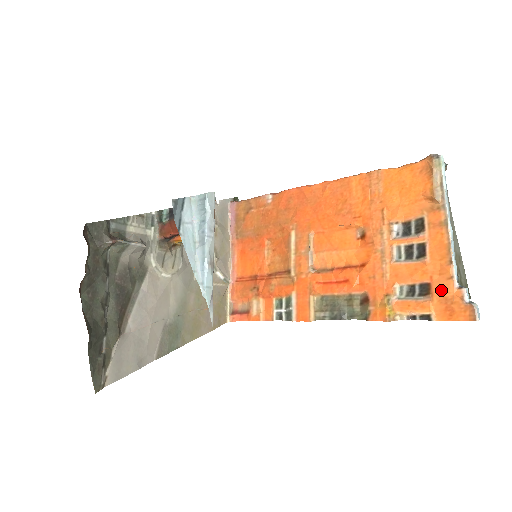
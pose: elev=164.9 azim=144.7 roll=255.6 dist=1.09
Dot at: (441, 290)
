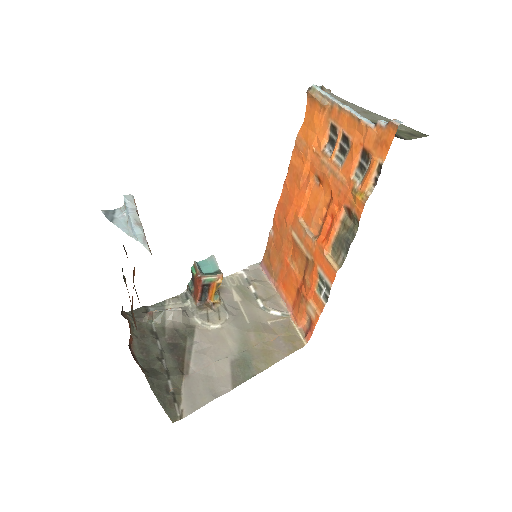
Dot at: (370, 141)
